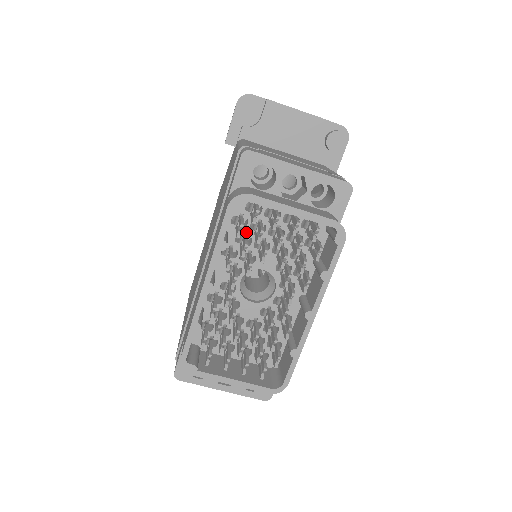
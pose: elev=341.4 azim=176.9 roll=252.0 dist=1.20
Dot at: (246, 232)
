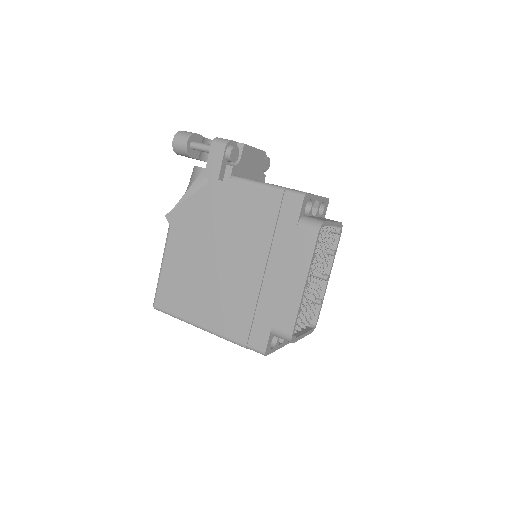
Dot at: occluded
